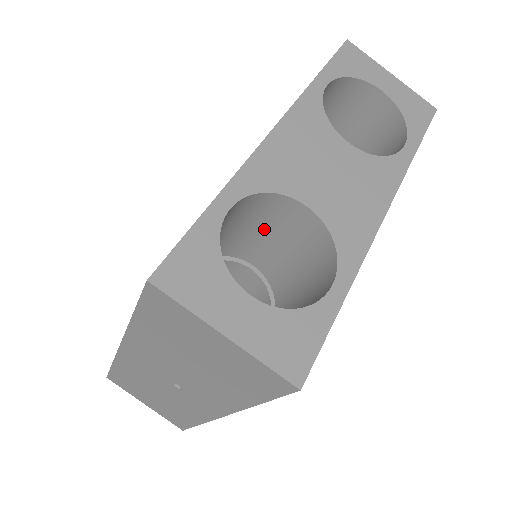
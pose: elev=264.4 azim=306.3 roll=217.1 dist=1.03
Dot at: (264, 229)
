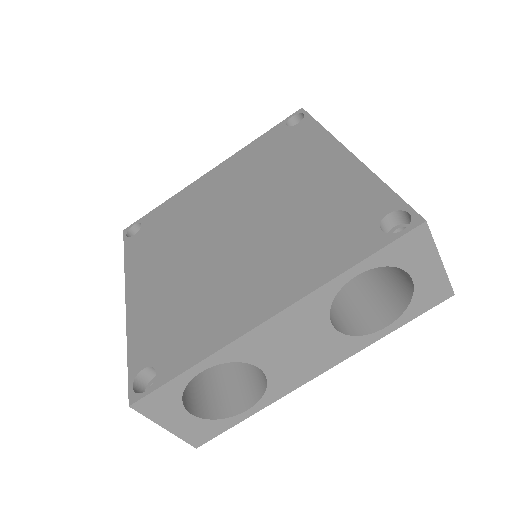
Dot at: occluded
